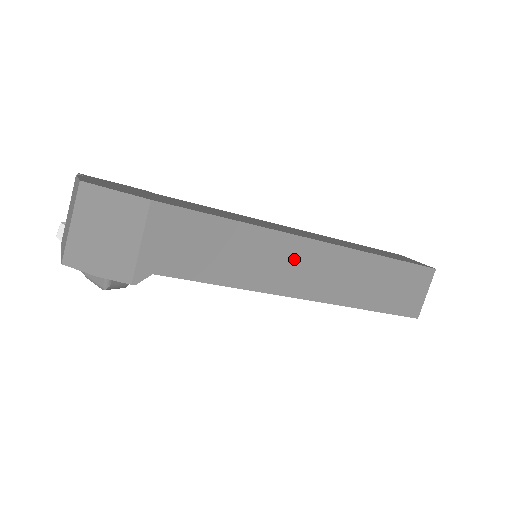
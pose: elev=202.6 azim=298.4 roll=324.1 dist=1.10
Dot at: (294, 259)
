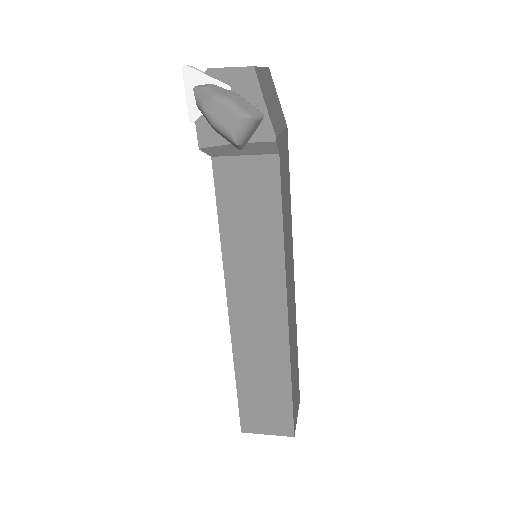
Dot at: (291, 273)
